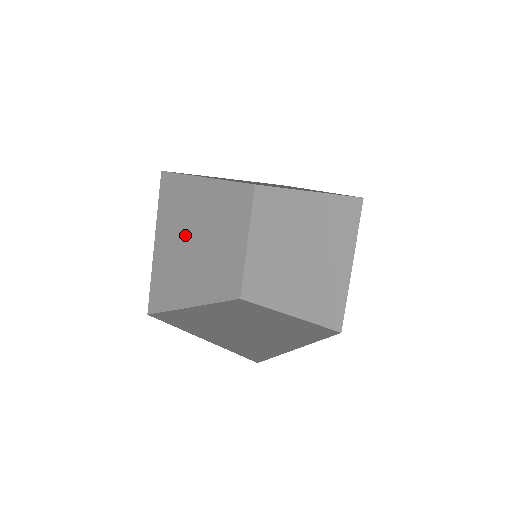
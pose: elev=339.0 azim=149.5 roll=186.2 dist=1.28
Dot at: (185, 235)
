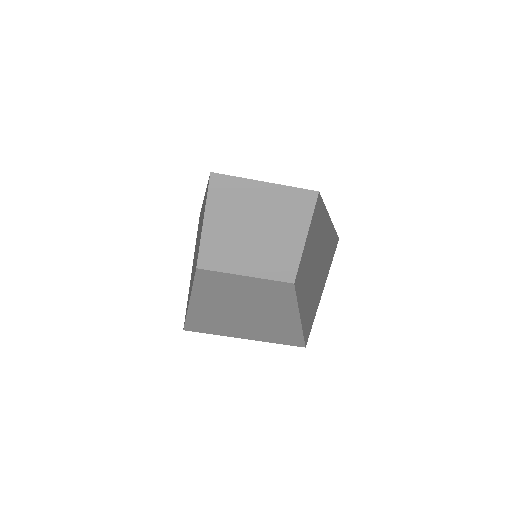
Dot at: occluded
